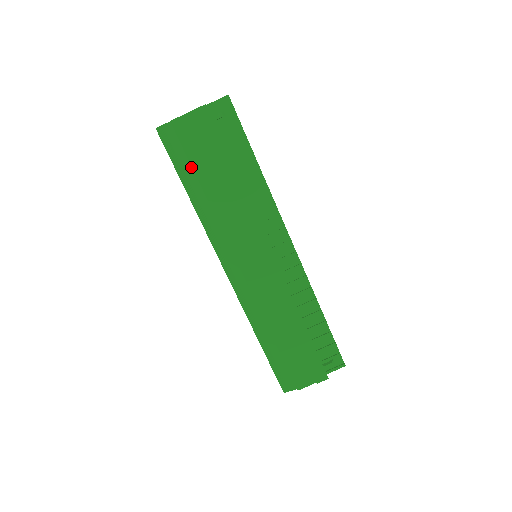
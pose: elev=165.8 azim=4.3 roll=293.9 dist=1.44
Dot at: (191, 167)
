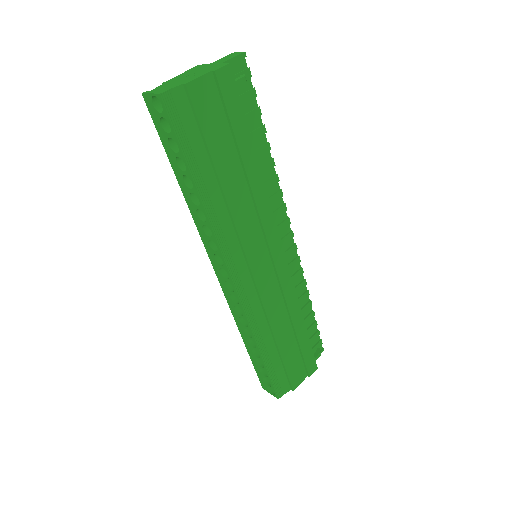
Dot at: (205, 151)
